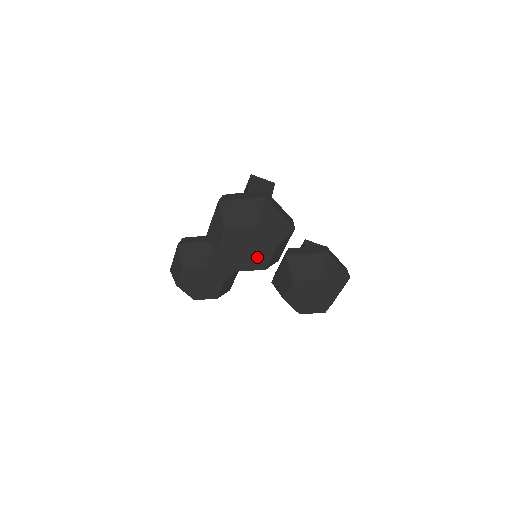
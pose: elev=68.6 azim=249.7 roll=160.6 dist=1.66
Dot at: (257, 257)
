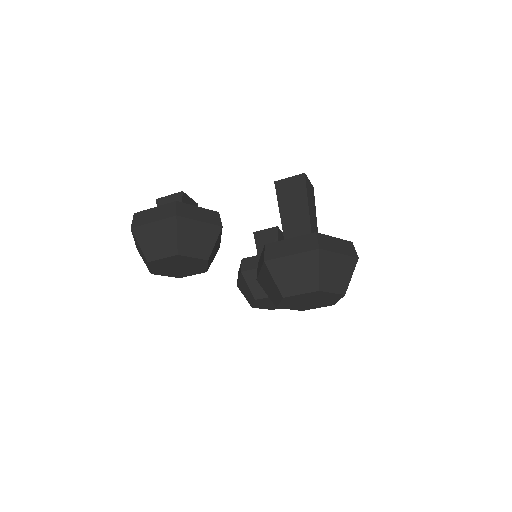
Dot at: (310, 305)
